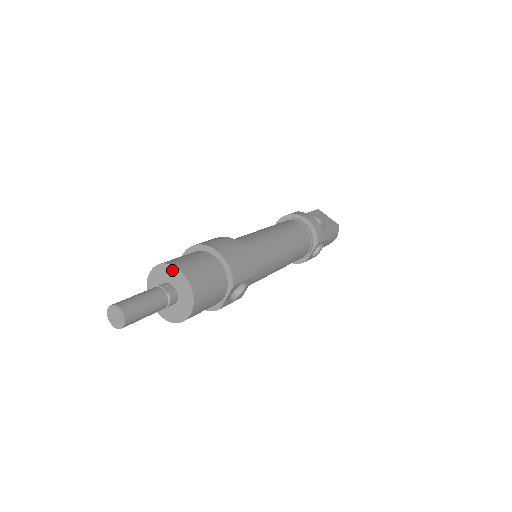
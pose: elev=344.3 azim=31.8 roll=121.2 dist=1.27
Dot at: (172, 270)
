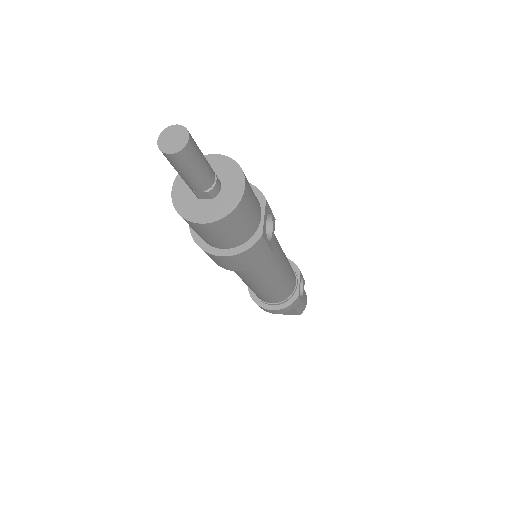
Dot at: occluded
